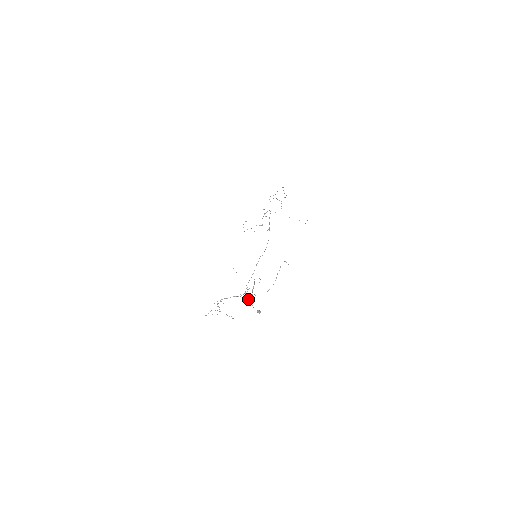
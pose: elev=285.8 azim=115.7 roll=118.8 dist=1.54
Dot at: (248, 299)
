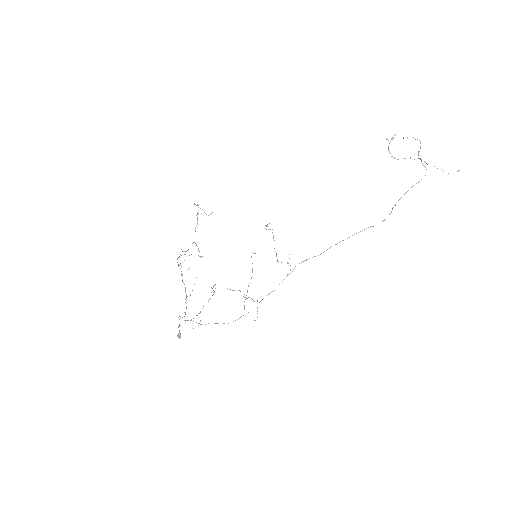
Dot at: occluded
